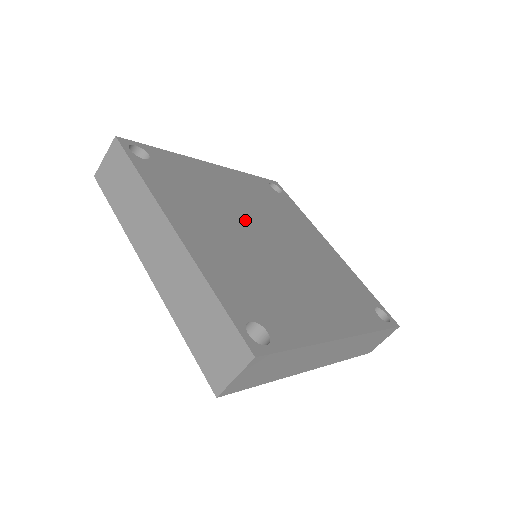
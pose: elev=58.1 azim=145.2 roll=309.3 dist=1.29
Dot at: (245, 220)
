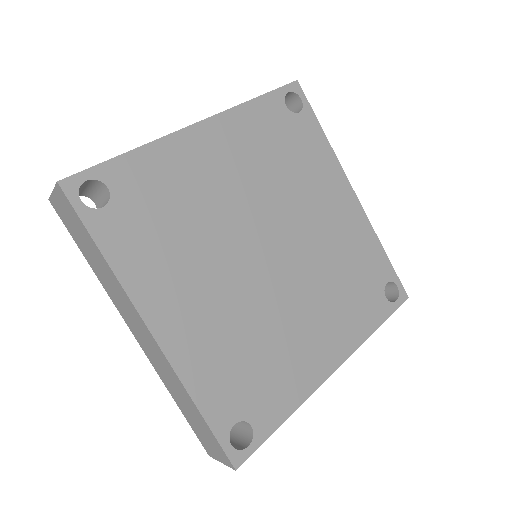
Dot at: (241, 235)
